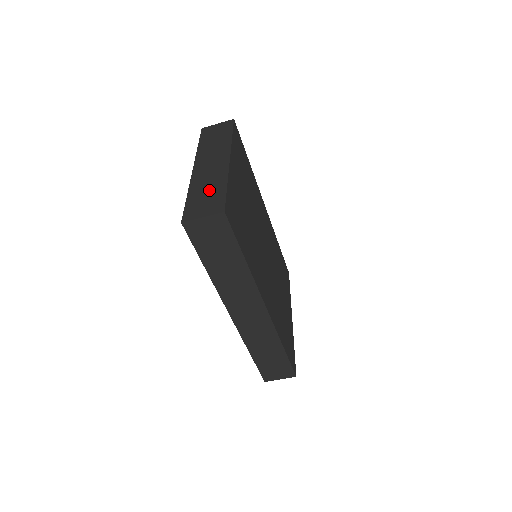
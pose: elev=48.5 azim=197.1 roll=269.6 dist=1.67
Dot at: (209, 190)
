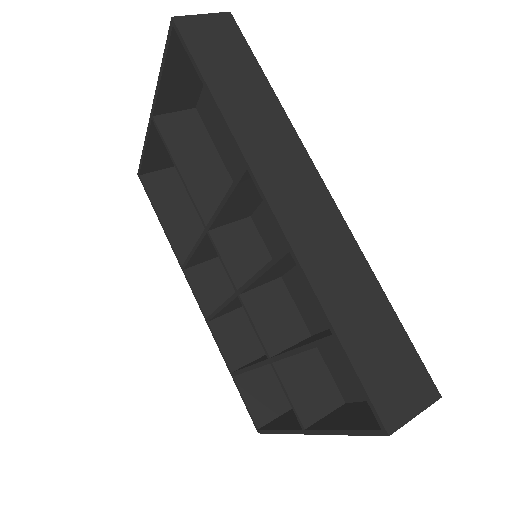
Dot at: (191, 62)
